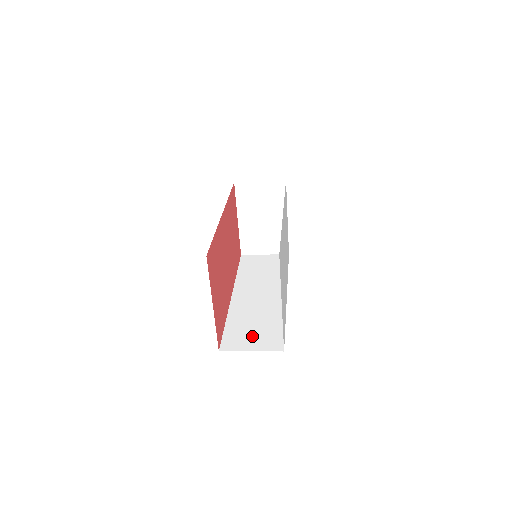
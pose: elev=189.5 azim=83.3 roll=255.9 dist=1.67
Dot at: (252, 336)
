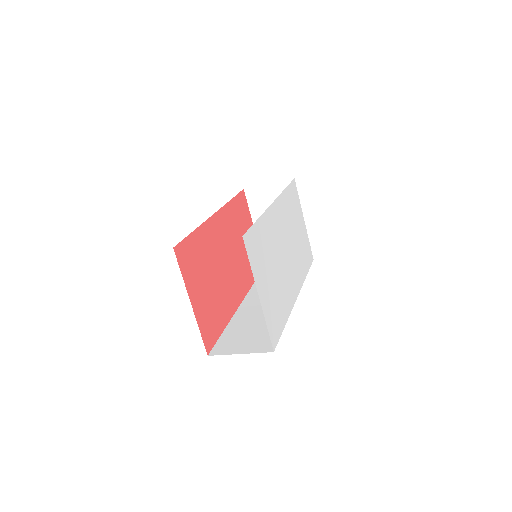
Dot at: (246, 339)
